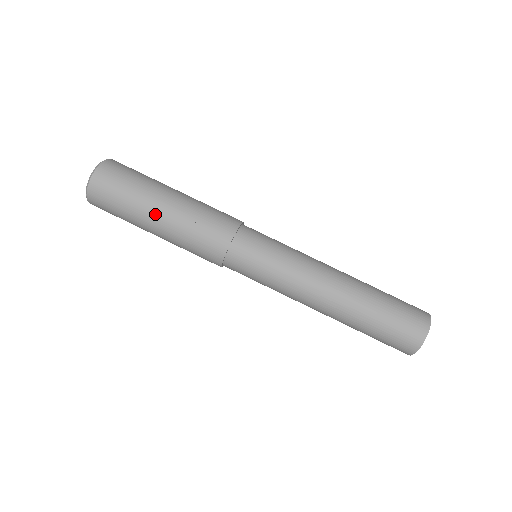
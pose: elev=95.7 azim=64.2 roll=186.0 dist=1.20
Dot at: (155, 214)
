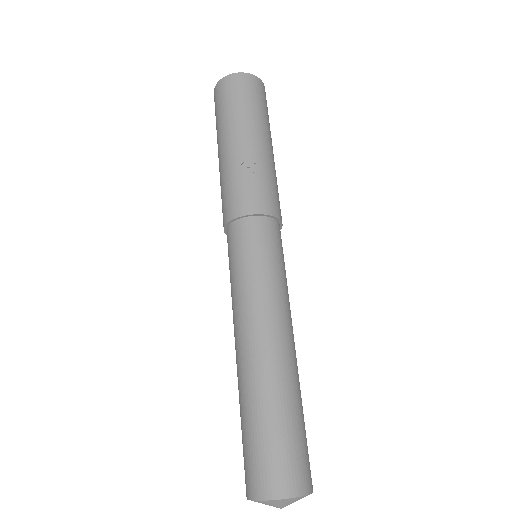
Dot at: (241, 136)
